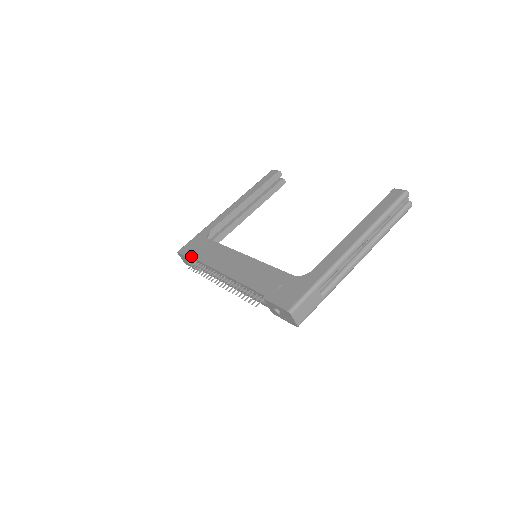
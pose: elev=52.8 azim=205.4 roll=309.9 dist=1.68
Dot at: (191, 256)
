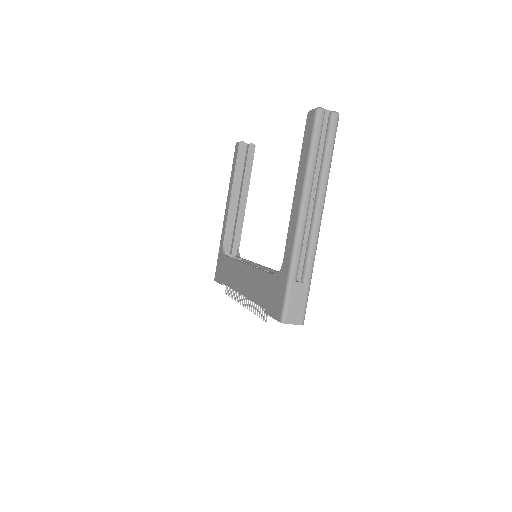
Dot at: (221, 282)
